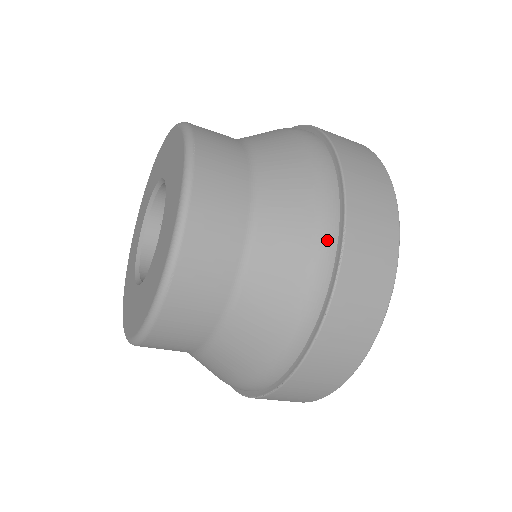
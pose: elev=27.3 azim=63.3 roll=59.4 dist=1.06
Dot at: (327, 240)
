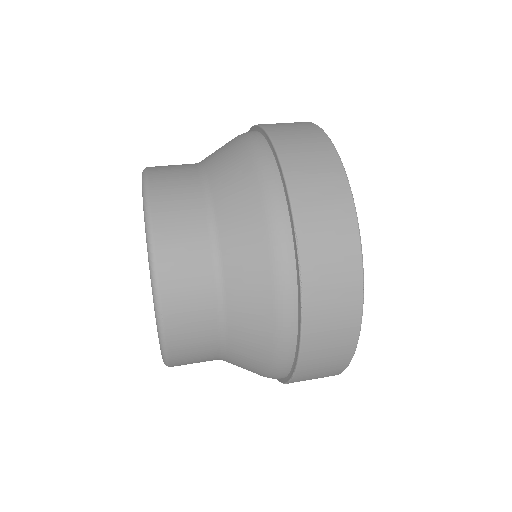
Dot at: (283, 247)
